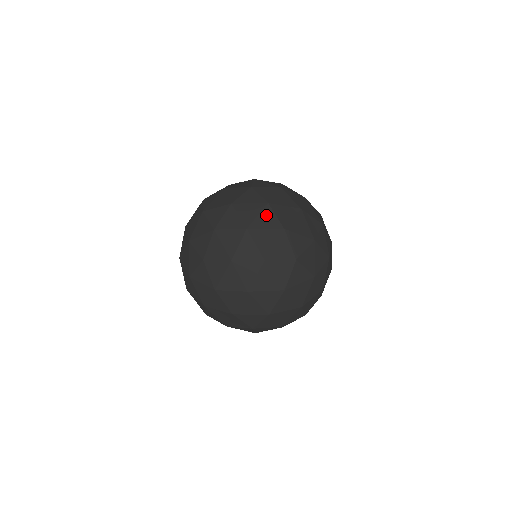
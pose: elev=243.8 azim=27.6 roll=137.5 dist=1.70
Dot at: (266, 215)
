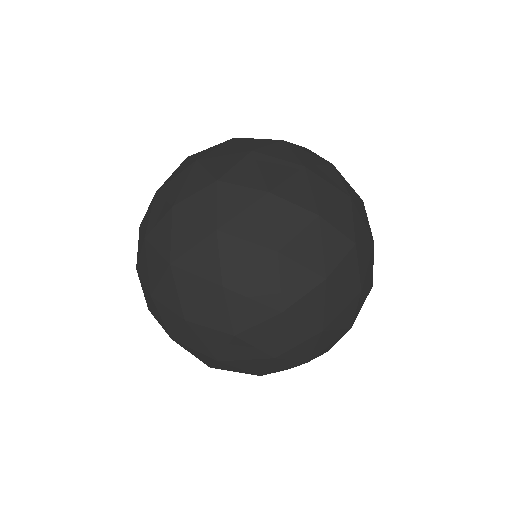
Dot at: (205, 251)
